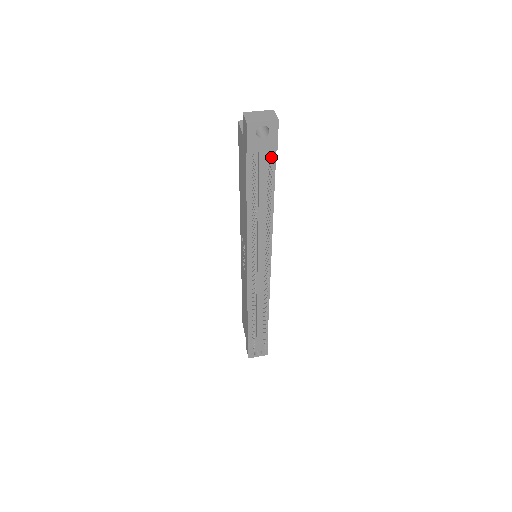
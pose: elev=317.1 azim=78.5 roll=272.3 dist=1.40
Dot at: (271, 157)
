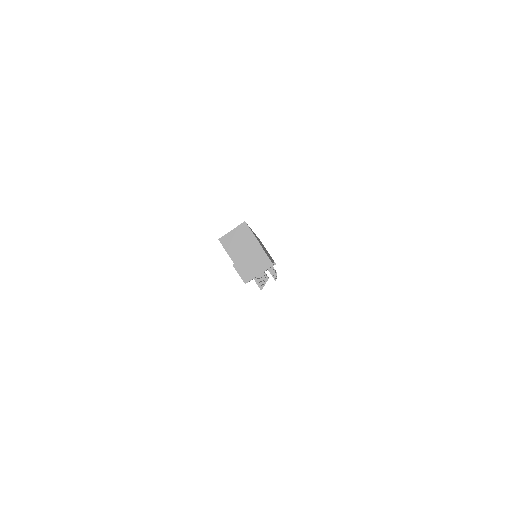
Dot at: (270, 271)
